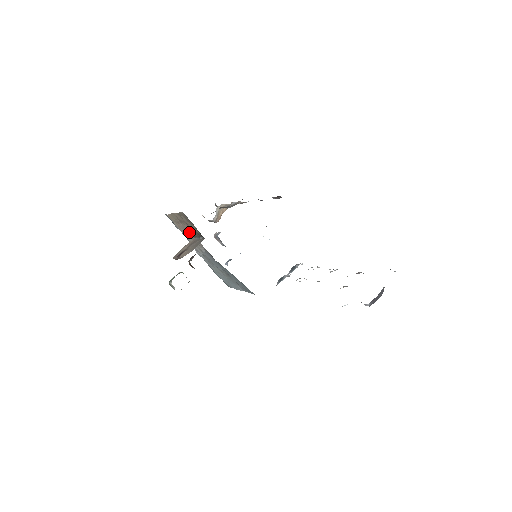
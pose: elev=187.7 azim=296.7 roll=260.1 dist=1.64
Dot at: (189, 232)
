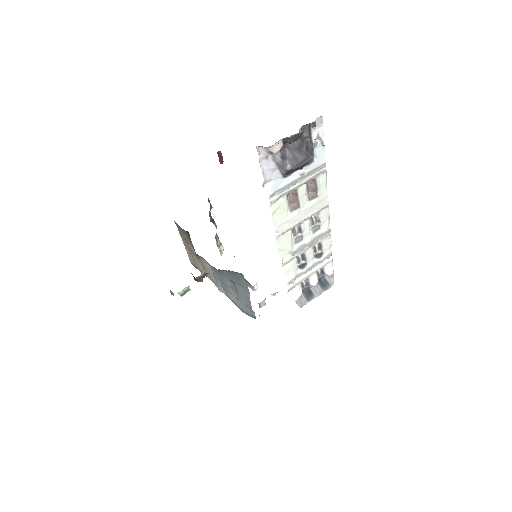
Dot at: (195, 254)
